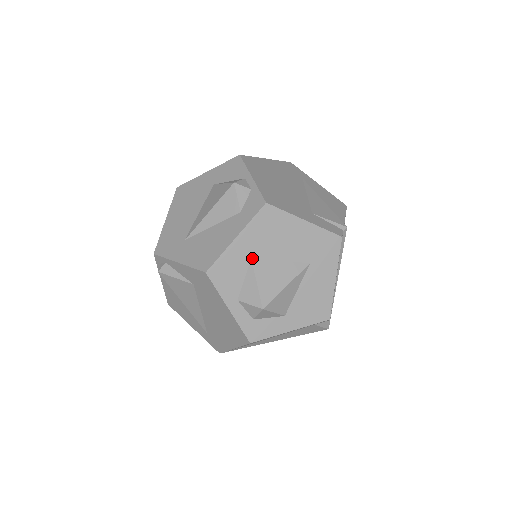
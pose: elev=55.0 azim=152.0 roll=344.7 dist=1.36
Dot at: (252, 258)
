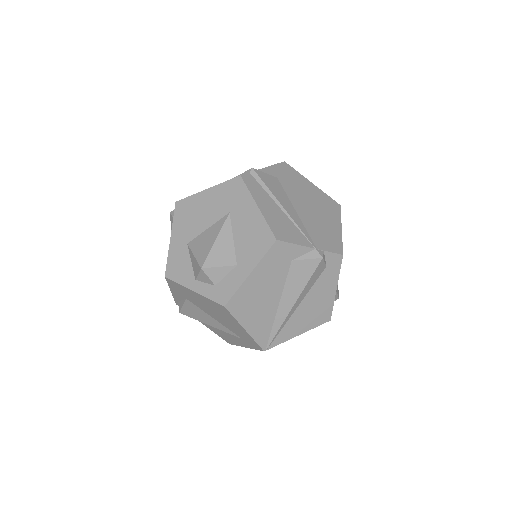
Dot at: (188, 243)
